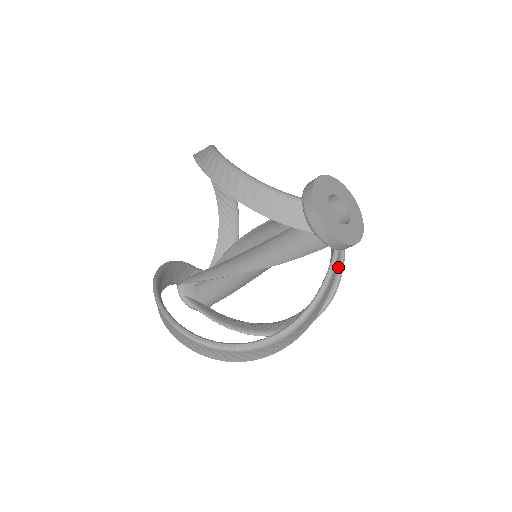
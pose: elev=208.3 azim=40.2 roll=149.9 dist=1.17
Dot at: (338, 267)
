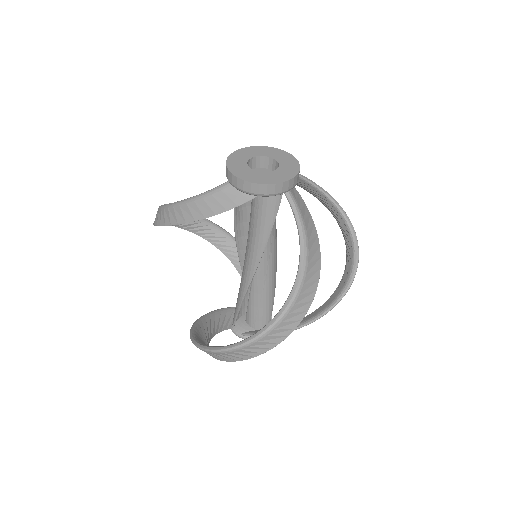
Dot at: (339, 214)
